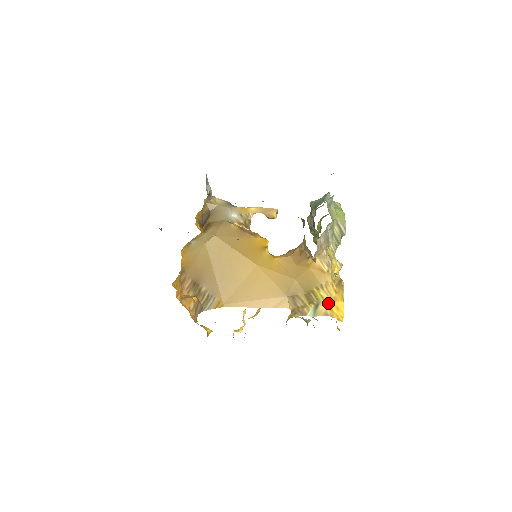
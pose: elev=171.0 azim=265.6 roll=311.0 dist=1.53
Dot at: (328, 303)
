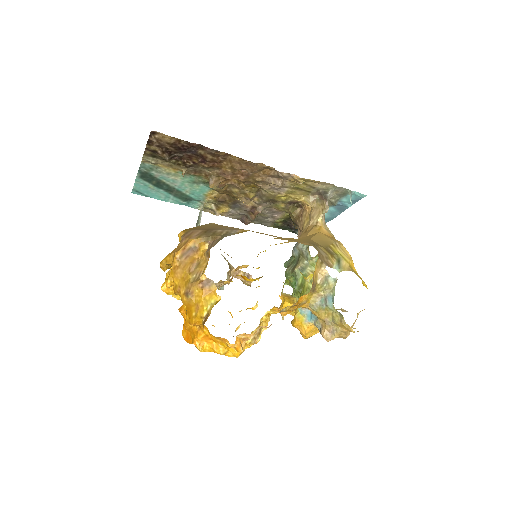
Dot at: (347, 261)
